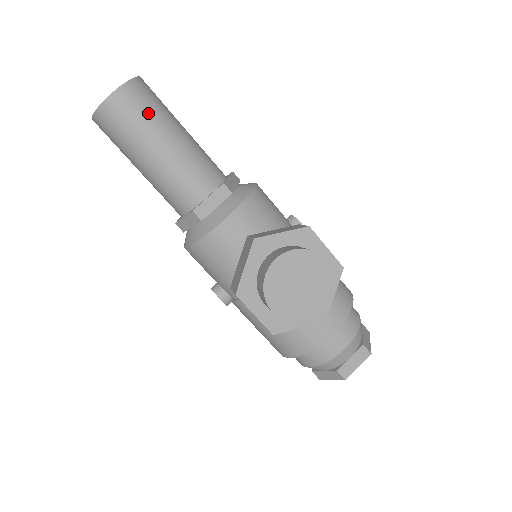
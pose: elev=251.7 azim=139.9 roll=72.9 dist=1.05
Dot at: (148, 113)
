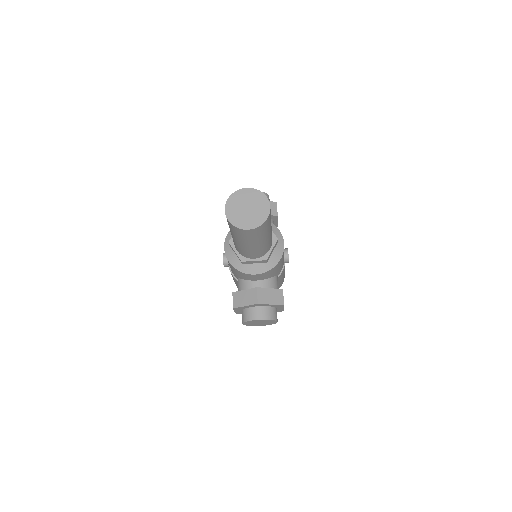
Dot at: (257, 236)
